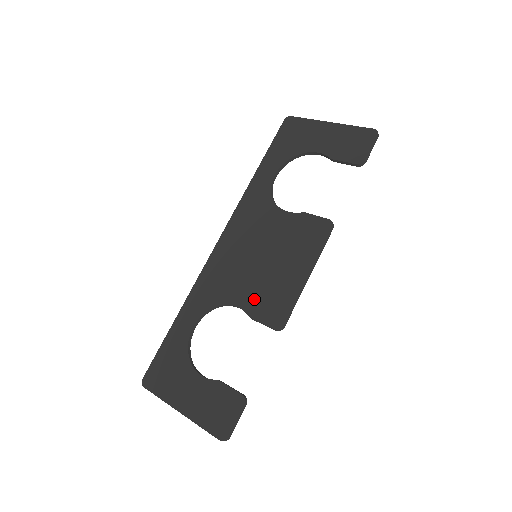
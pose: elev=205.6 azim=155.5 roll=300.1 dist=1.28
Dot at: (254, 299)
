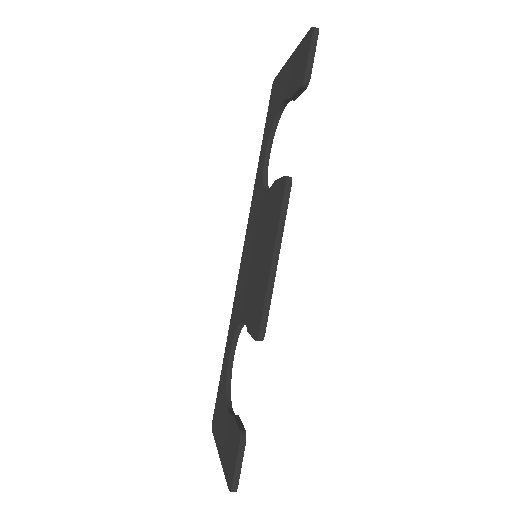
Dot at: (250, 308)
